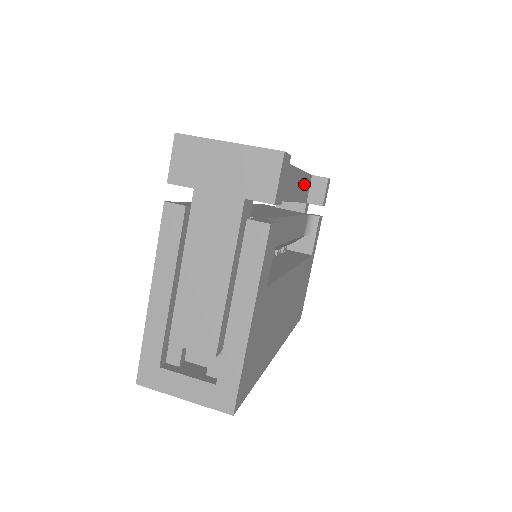
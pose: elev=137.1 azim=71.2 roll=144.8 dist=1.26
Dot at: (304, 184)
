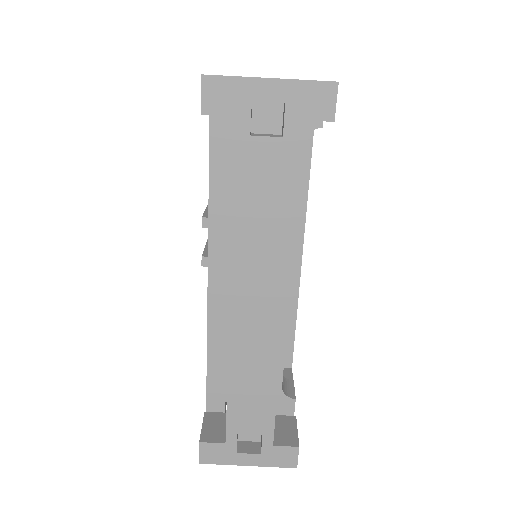
Dot at: occluded
